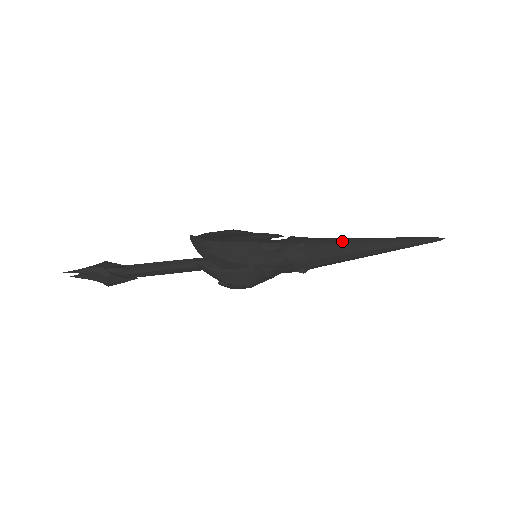
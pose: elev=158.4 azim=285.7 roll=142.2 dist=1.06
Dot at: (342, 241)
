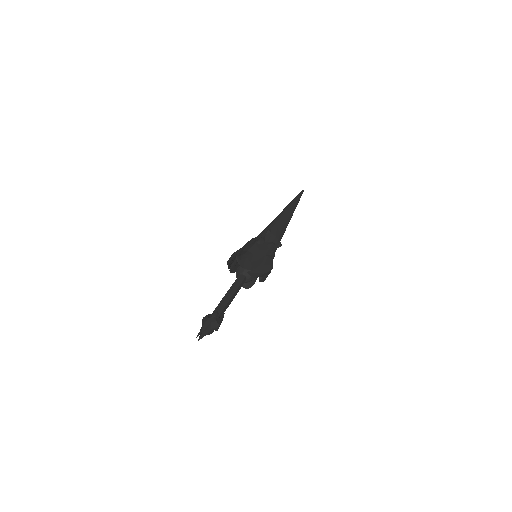
Dot at: (277, 219)
